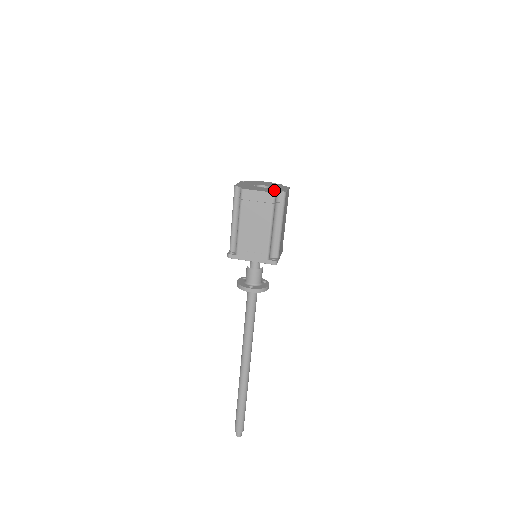
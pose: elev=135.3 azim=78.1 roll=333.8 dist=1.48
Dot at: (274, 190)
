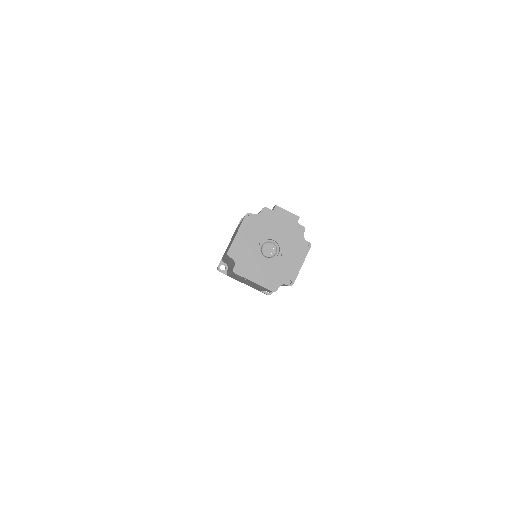
Dot at: (279, 276)
